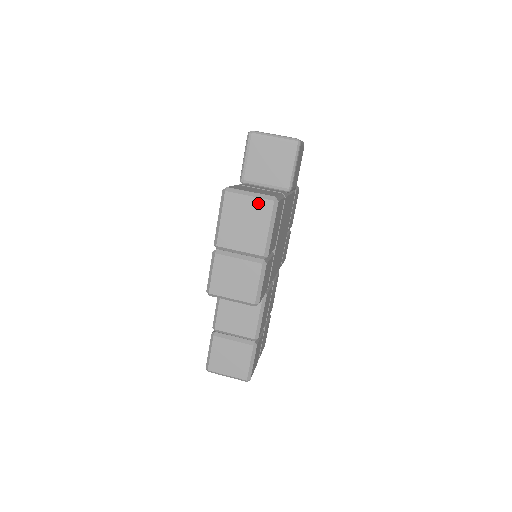
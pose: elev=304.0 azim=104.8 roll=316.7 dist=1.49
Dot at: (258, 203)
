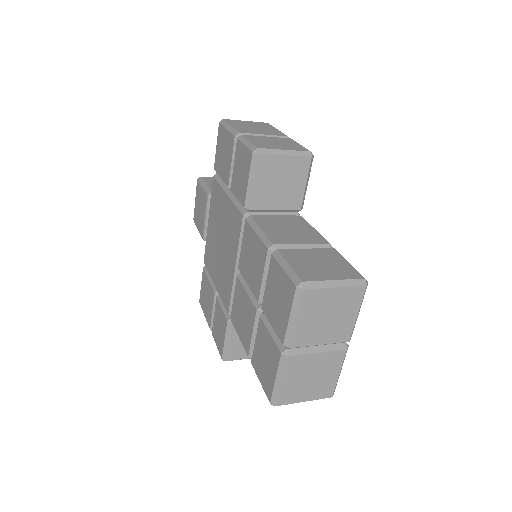
Dot at: (256, 123)
